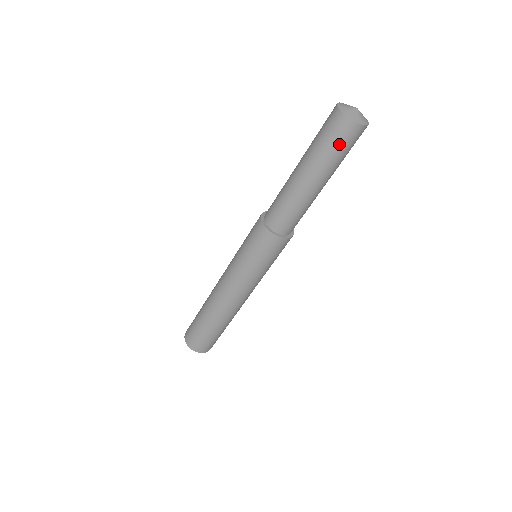
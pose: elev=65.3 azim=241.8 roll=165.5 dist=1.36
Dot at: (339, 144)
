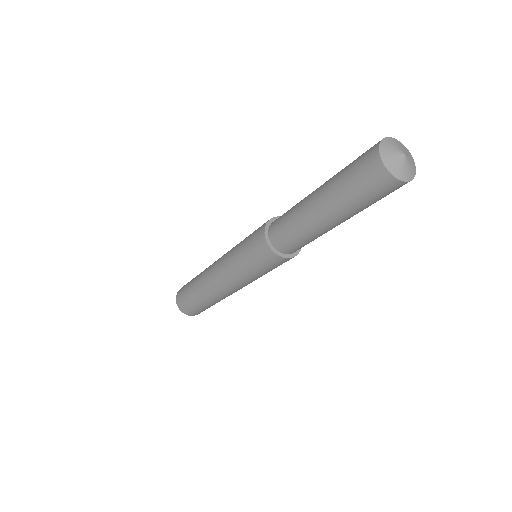
Dot at: (364, 190)
